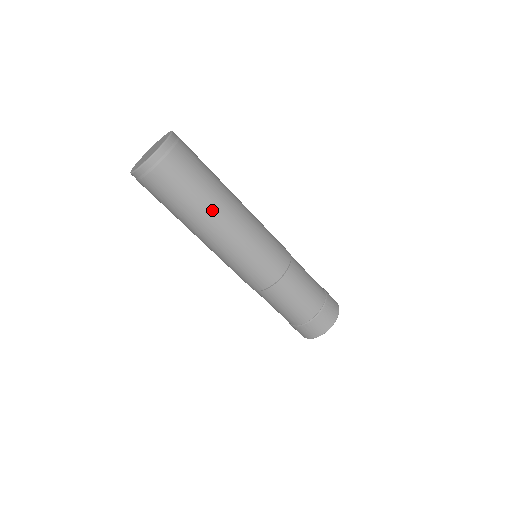
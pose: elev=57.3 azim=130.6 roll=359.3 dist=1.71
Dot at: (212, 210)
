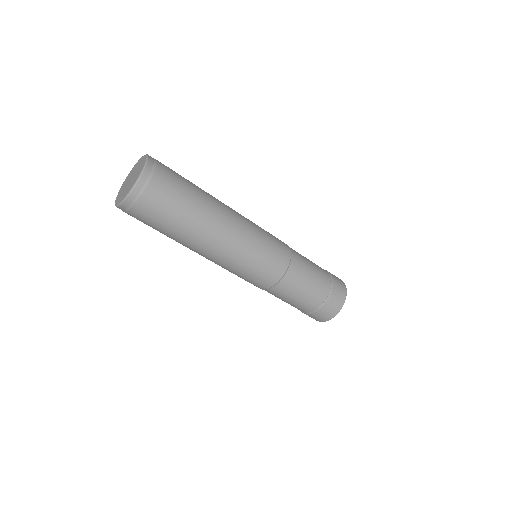
Dot at: (191, 242)
